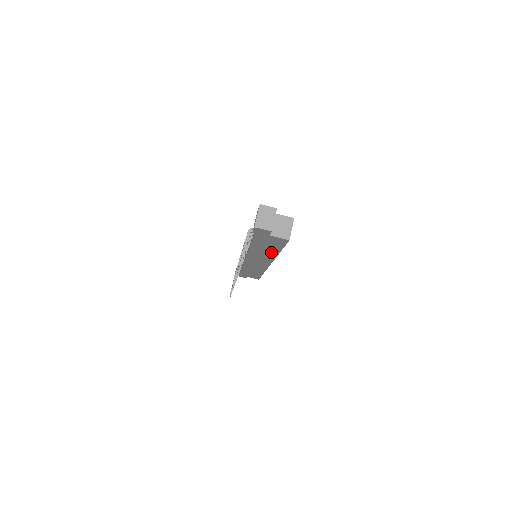
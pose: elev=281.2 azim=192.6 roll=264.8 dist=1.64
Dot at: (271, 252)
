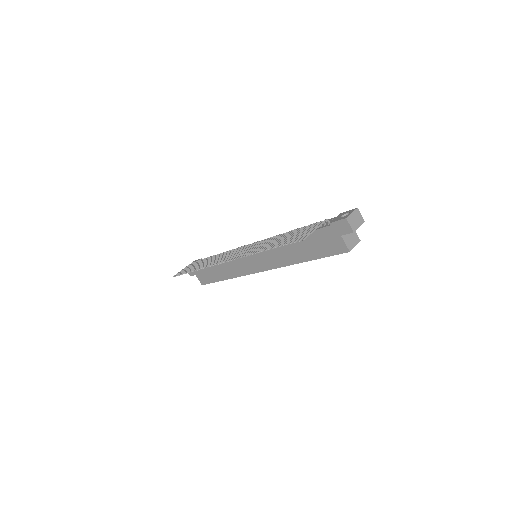
Dot at: (298, 256)
